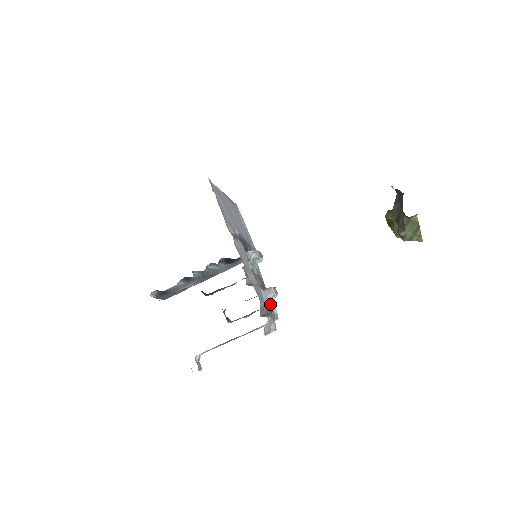
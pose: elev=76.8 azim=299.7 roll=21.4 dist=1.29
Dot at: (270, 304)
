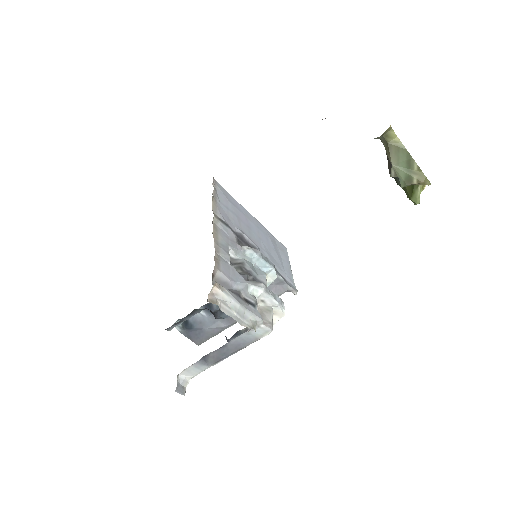
Dot at: (253, 298)
